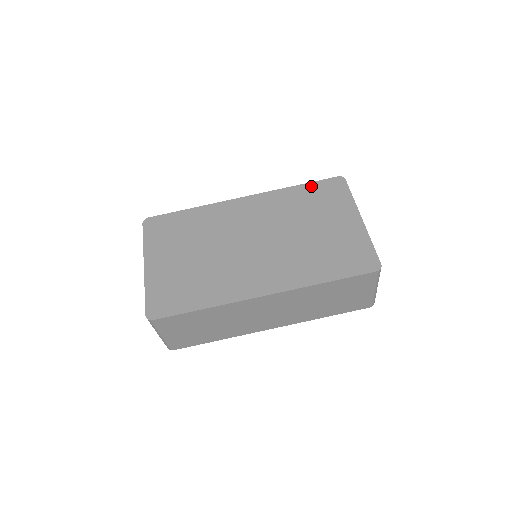
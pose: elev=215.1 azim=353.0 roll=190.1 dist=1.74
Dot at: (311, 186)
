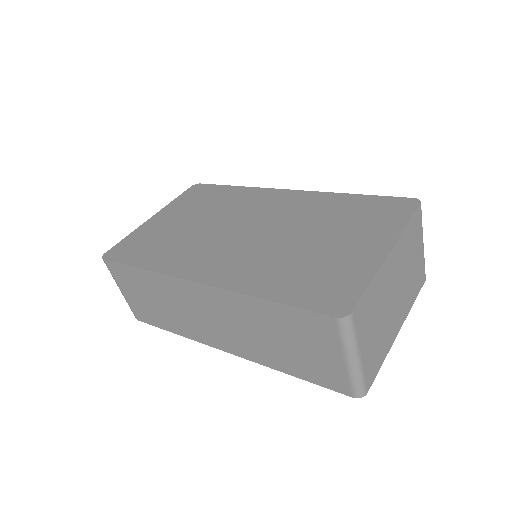
Dot at: (369, 199)
